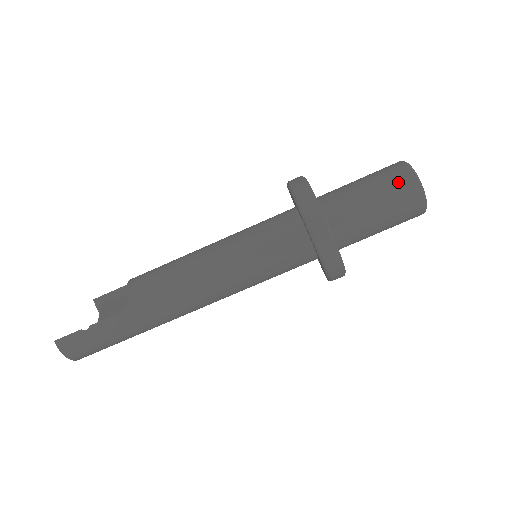
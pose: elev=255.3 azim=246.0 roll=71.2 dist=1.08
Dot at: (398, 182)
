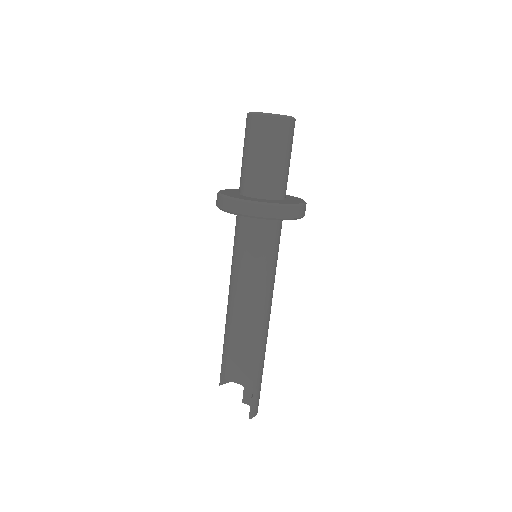
Dot at: (277, 132)
